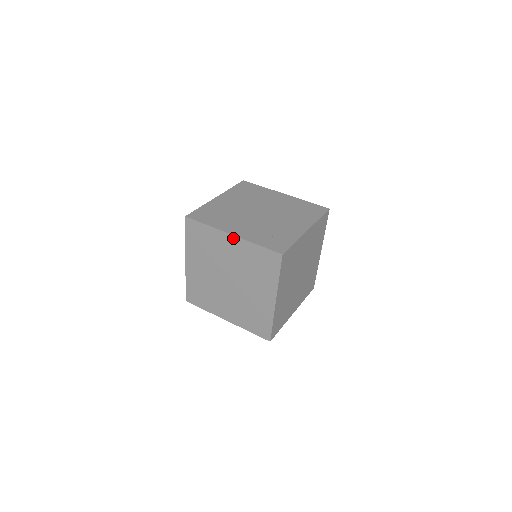
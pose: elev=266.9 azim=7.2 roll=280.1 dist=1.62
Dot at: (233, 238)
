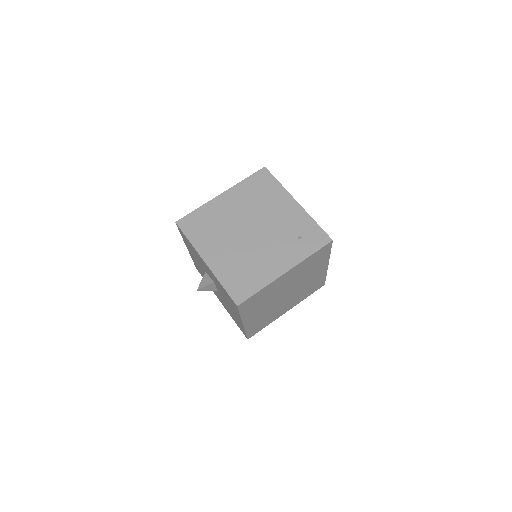
Dot at: (288, 273)
